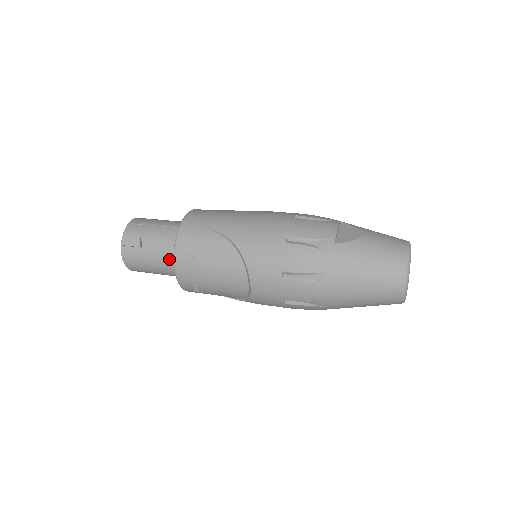
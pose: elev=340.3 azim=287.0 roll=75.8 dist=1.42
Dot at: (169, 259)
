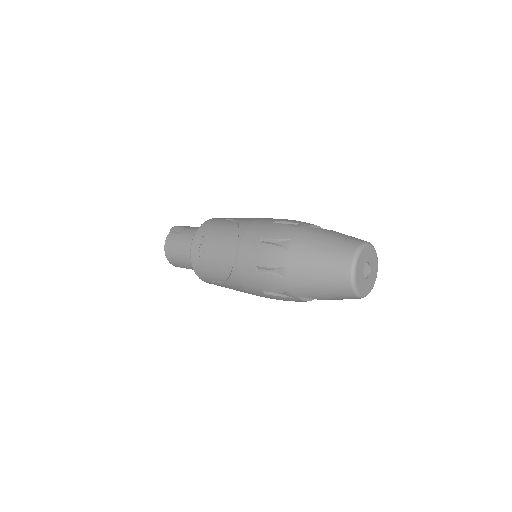
Dot at: occluded
